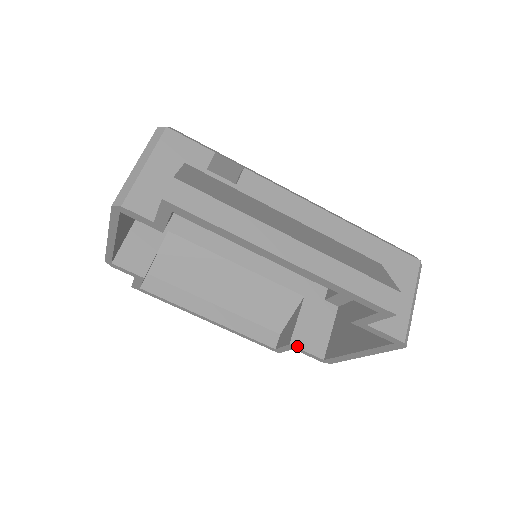
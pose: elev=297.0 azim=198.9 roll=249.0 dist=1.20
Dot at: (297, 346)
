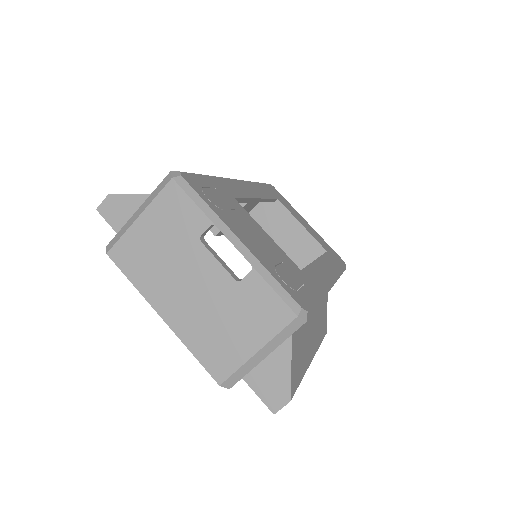
Dot at: (219, 235)
